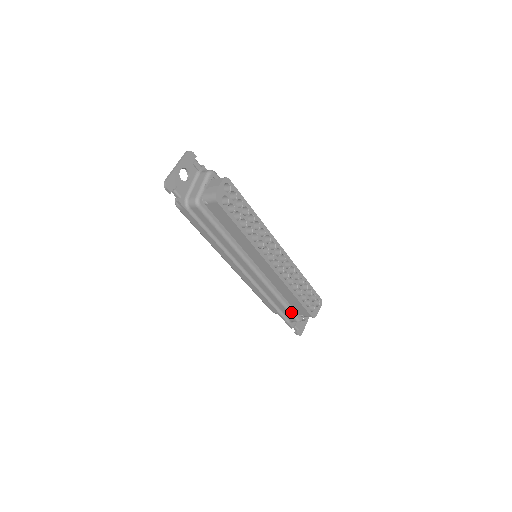
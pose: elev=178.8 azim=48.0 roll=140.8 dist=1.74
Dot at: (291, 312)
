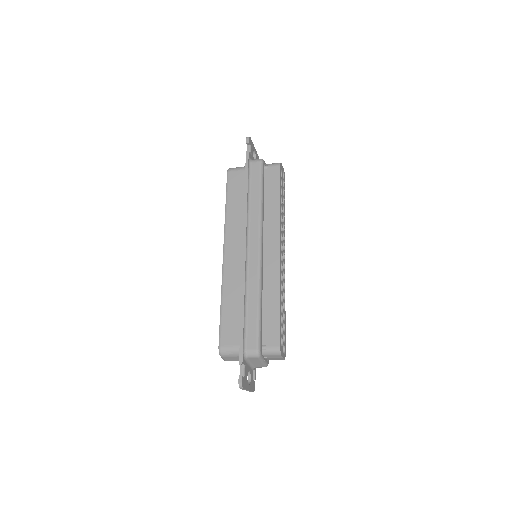
Dot at: (259, 329)
